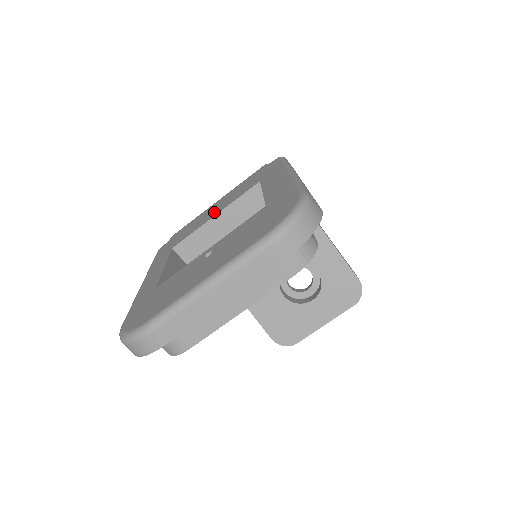
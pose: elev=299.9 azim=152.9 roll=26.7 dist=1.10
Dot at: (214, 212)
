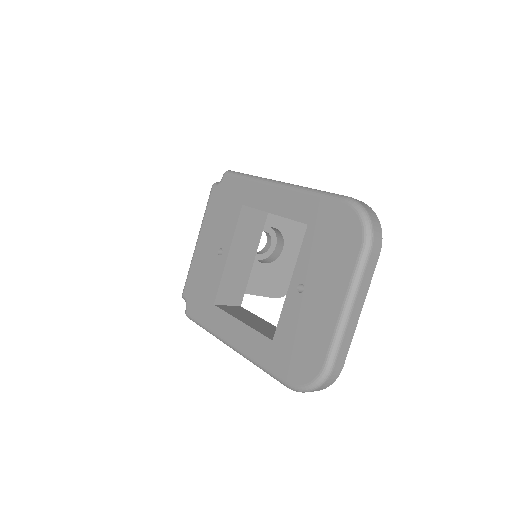
Dot at: (218, 253)
